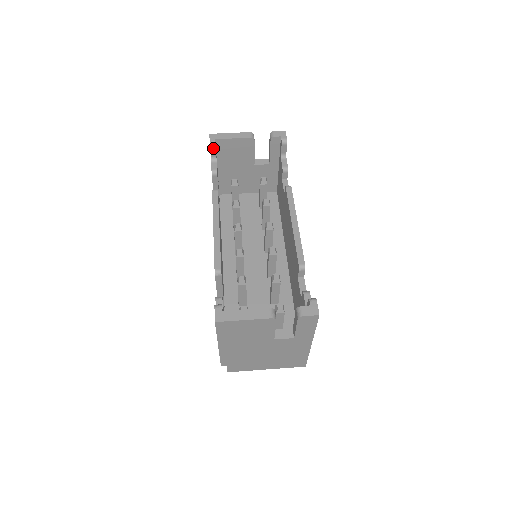
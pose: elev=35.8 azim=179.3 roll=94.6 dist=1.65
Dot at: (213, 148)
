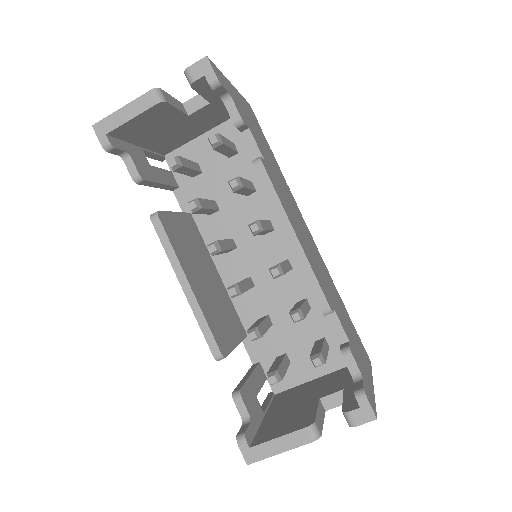
Dot at: (112, 150)
